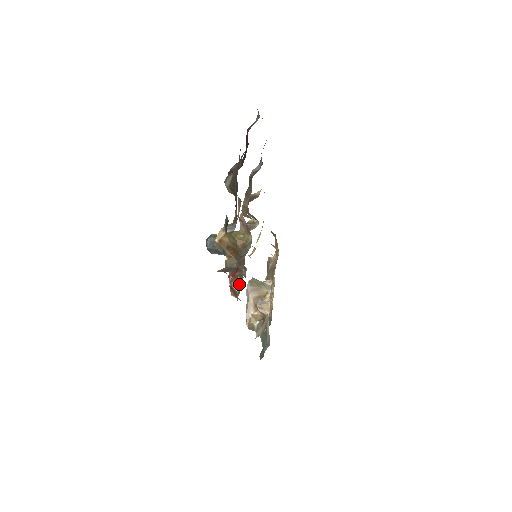
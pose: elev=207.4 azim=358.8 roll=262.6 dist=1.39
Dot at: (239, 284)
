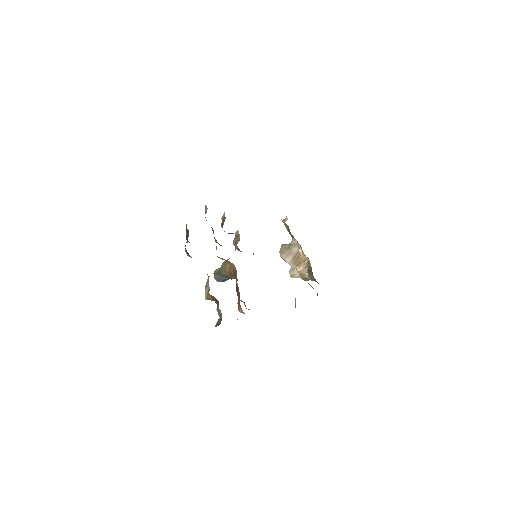
Dot at: occluded
